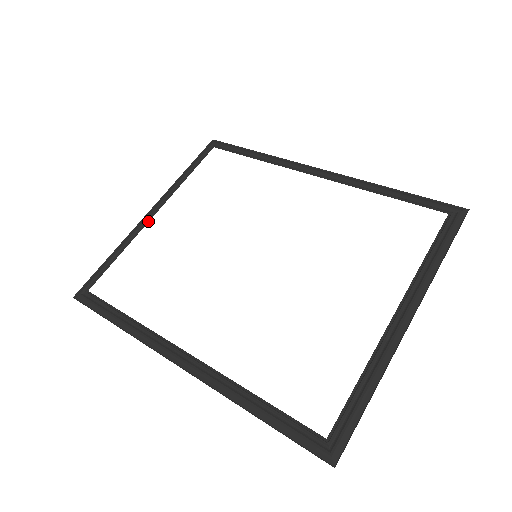
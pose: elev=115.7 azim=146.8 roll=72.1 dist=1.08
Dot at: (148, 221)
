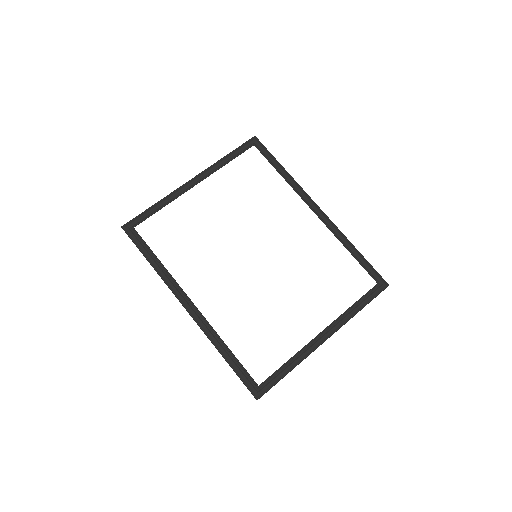
Dot at: (189, 189)
